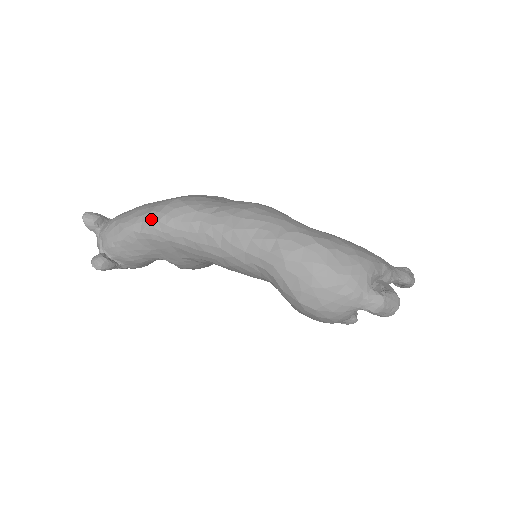
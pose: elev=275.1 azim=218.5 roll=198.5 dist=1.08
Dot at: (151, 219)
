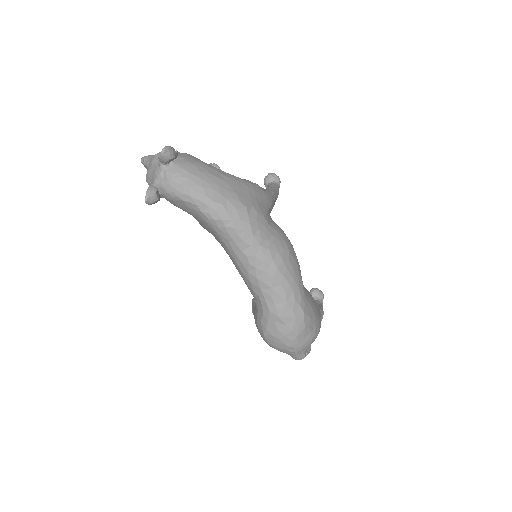
Dot at: (218, 213)
